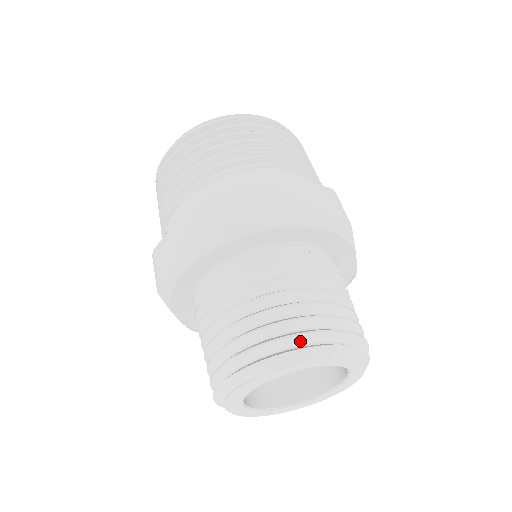
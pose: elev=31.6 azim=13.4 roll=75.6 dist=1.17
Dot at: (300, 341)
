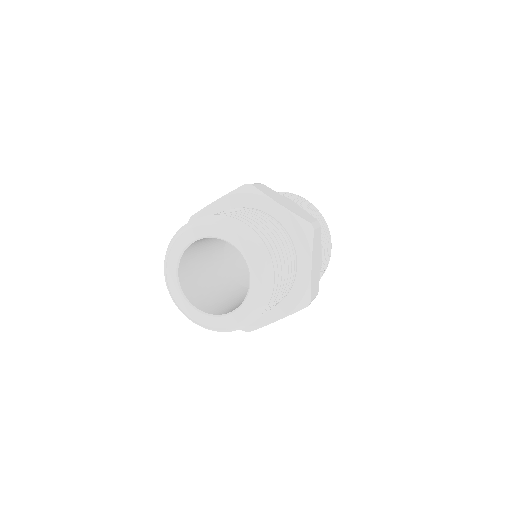
Dot at: occluded
